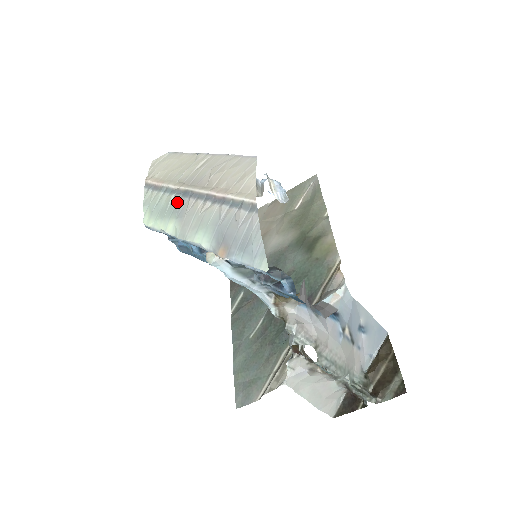
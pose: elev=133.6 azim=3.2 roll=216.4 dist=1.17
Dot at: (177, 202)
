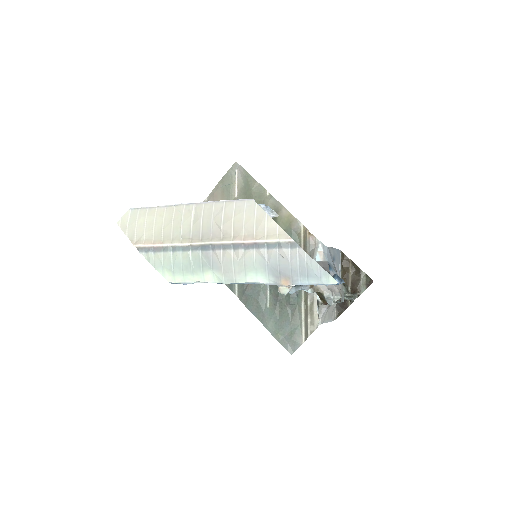
Dot at: (201, 257)
